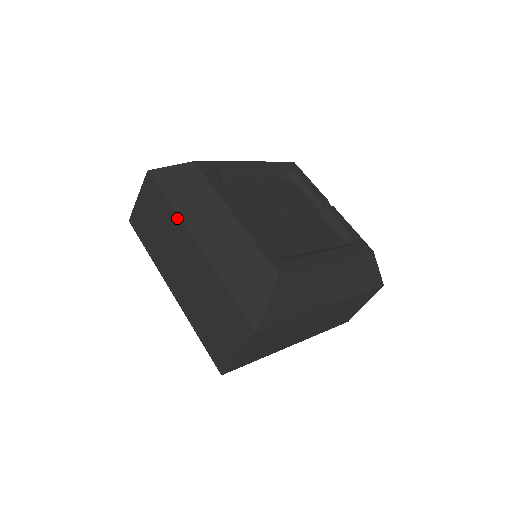
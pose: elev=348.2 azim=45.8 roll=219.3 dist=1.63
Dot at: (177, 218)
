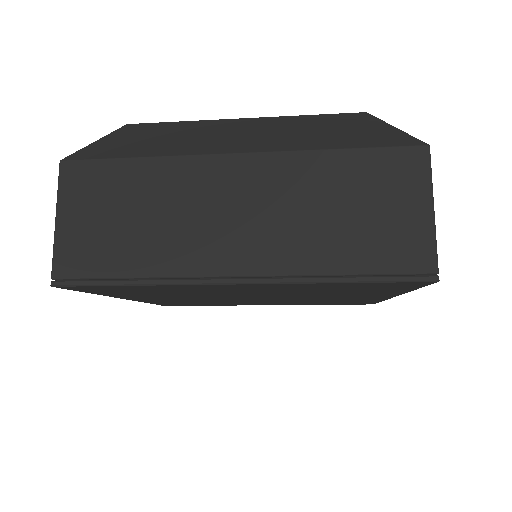
Dot at: occluded
